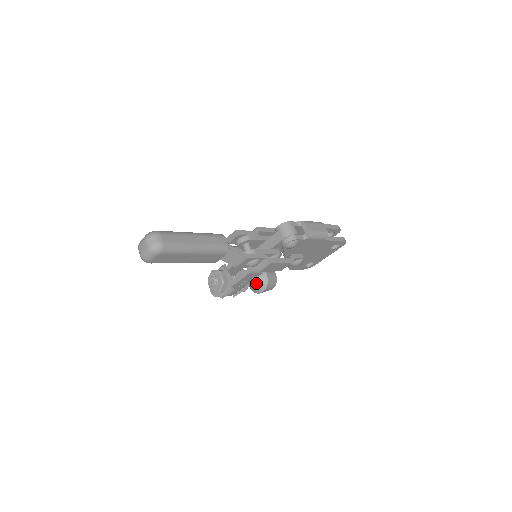
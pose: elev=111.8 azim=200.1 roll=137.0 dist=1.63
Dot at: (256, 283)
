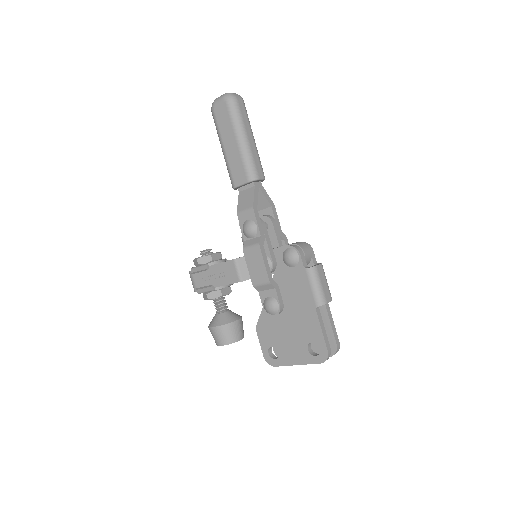
Dot at: (221, 314)
